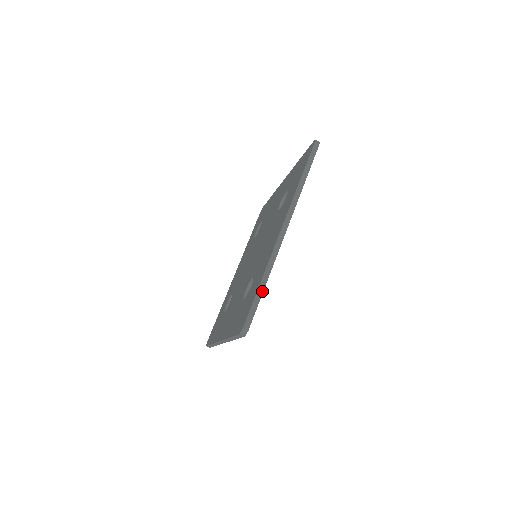
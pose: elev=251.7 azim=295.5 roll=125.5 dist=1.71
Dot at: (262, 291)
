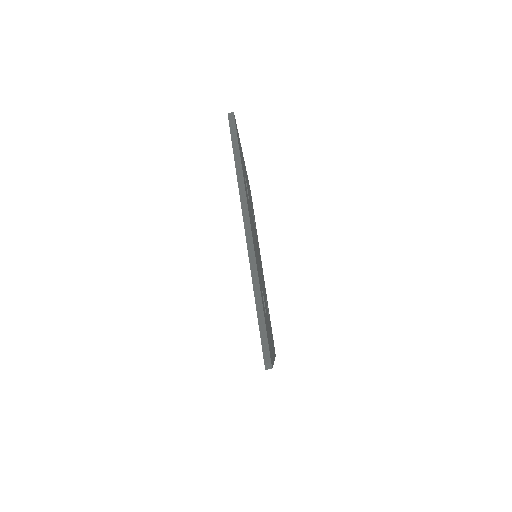
Dot at: (262, 313)
